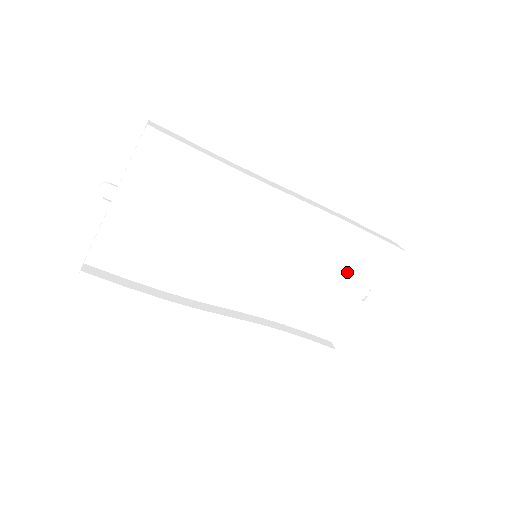
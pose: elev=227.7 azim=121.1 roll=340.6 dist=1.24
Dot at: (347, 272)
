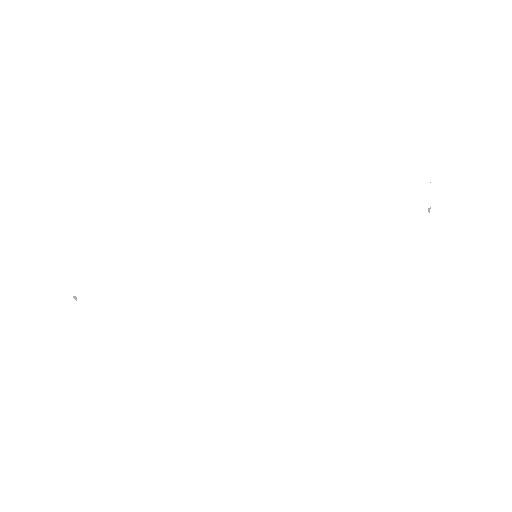
Dot at: (382, 204)
